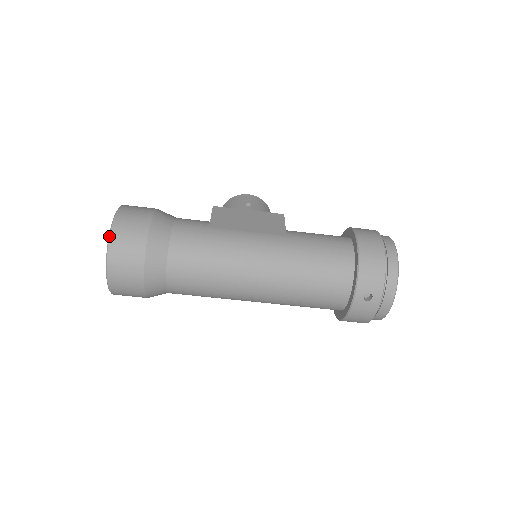
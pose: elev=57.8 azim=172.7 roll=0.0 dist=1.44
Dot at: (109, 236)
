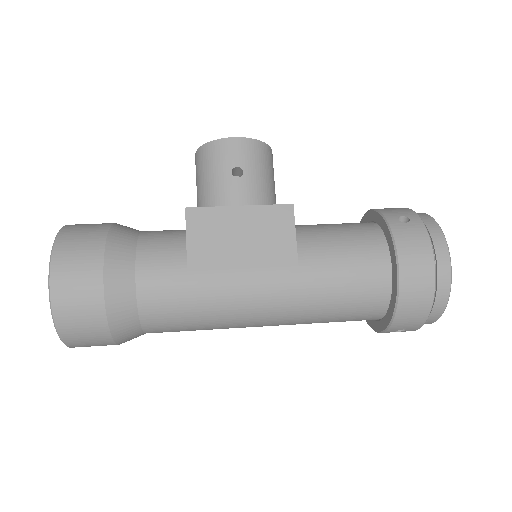
Dot at: (54, 325)
